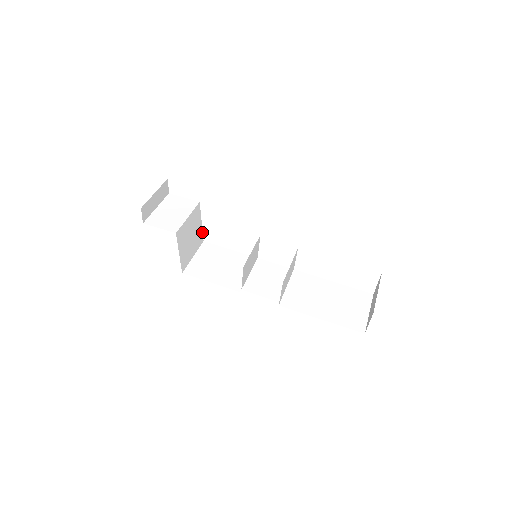
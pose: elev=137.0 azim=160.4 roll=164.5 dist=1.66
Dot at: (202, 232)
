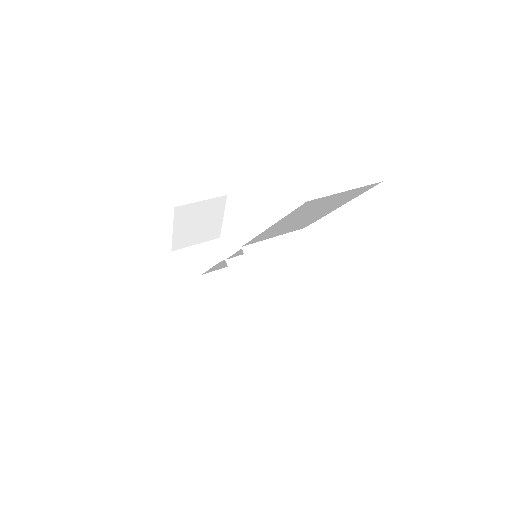
Dot at: occluded
